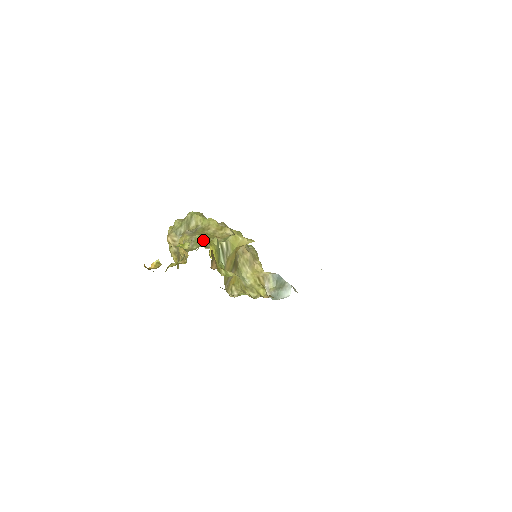
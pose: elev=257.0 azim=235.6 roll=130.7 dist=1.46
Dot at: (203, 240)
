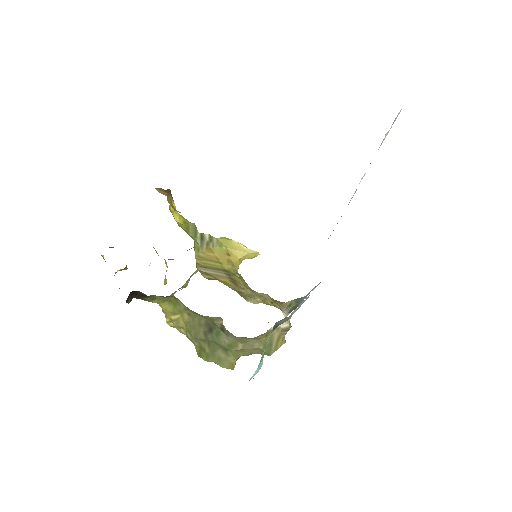
Dot at: occluded
